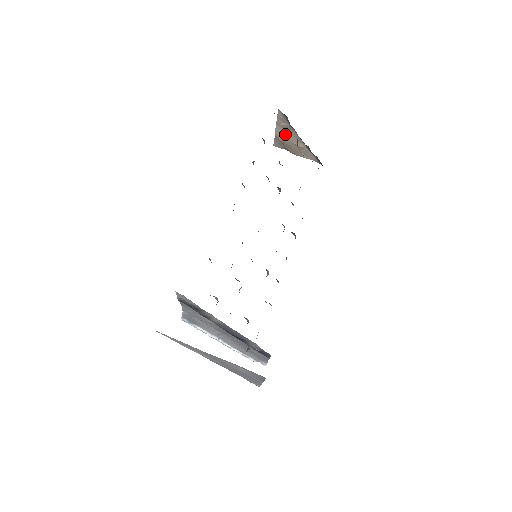
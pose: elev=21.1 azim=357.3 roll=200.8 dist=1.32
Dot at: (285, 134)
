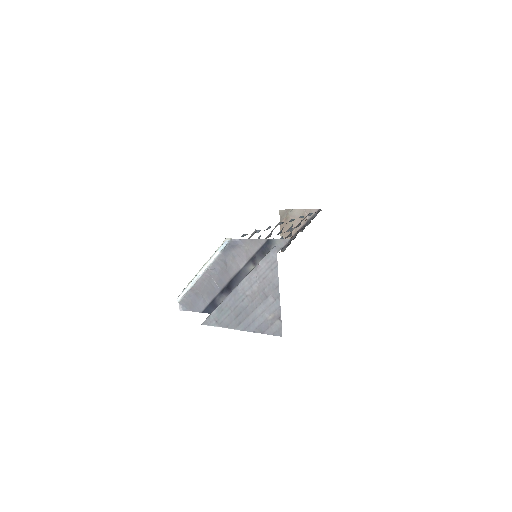
Dot at: (297, 217)
